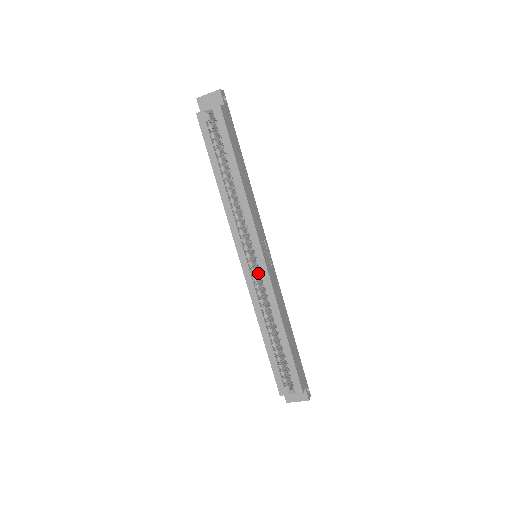
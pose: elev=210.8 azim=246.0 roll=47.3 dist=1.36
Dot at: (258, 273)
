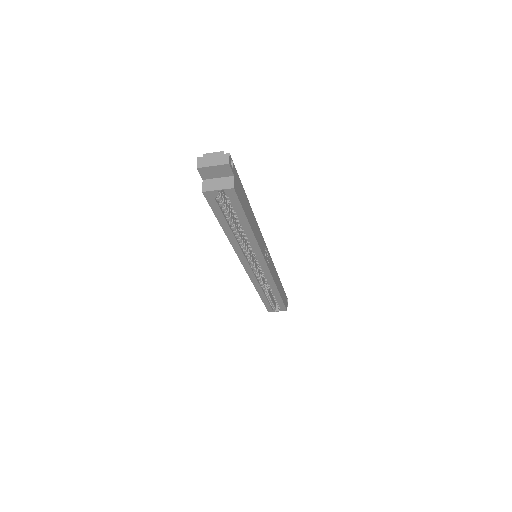
Dot at: occluded
